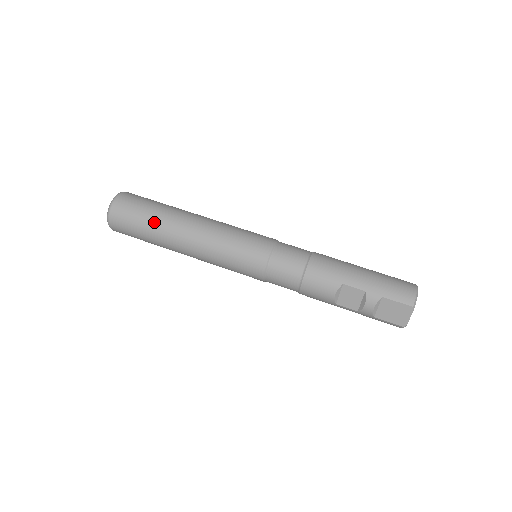
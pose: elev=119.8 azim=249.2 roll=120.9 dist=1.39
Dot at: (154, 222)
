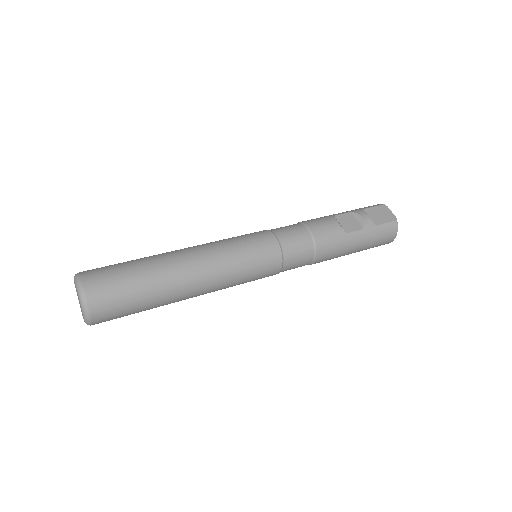
Dot at: (141, 260)
